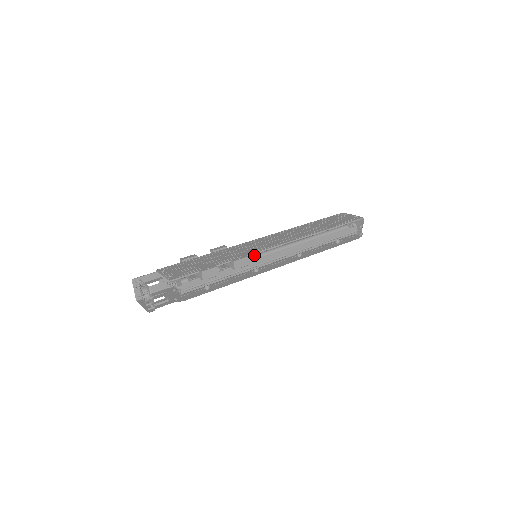
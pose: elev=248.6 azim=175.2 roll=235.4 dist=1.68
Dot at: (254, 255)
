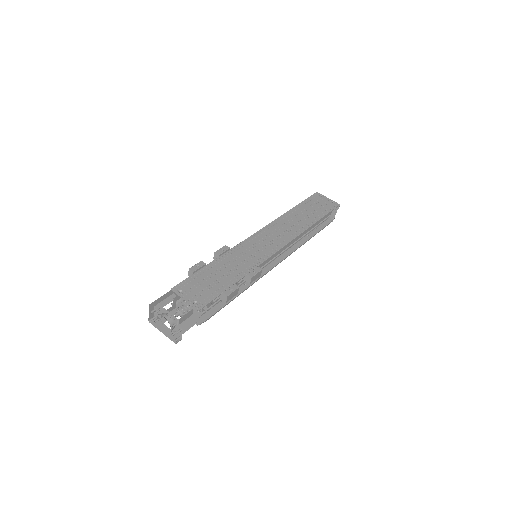
Dot at: occluded
